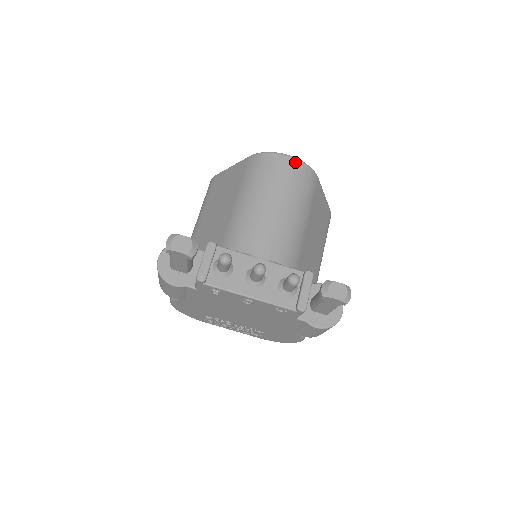
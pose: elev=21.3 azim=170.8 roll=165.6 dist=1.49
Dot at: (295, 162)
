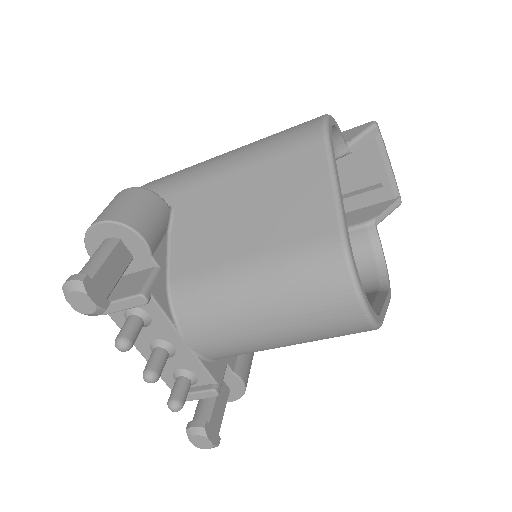
Dot at: (359, 318)
